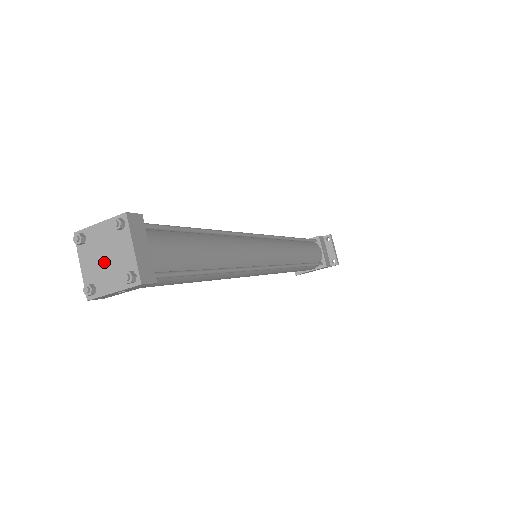
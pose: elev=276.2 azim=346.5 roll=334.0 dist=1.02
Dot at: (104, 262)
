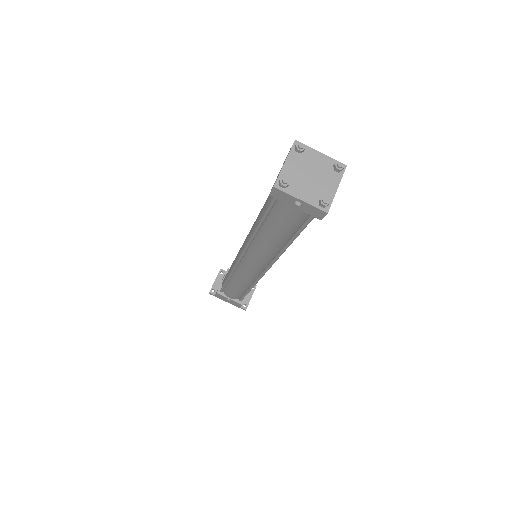
Dot at: (308, 177)
